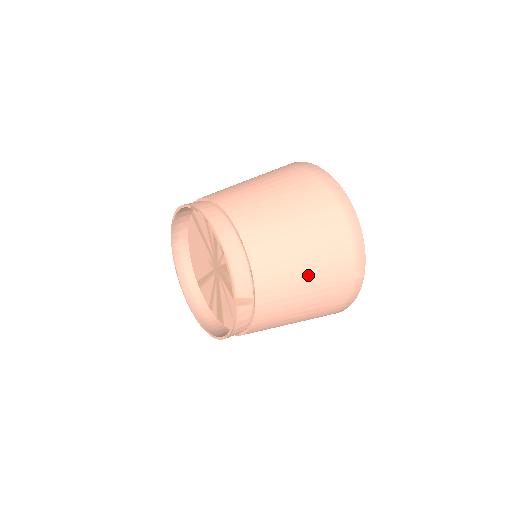
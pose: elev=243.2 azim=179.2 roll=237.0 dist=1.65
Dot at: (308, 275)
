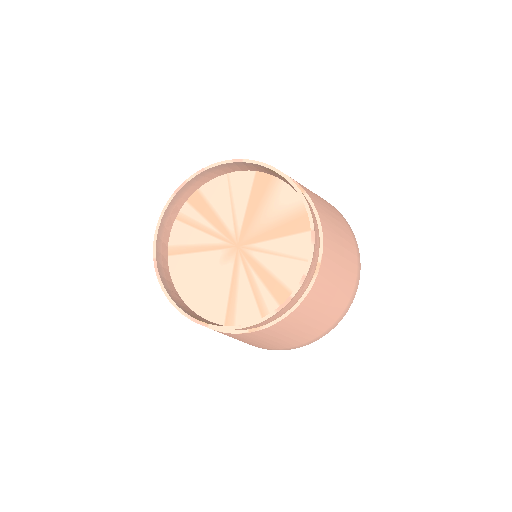
Dot at: occluded
